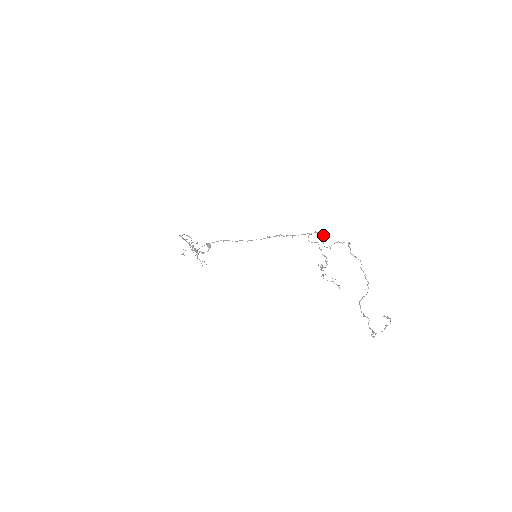
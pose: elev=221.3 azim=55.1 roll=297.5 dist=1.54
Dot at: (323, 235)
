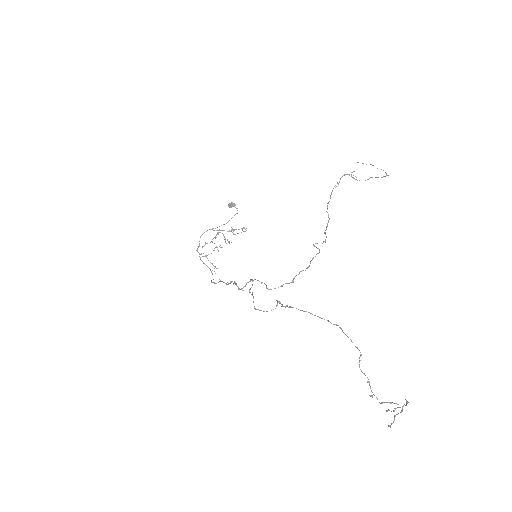
Dot at: (255, 309)
